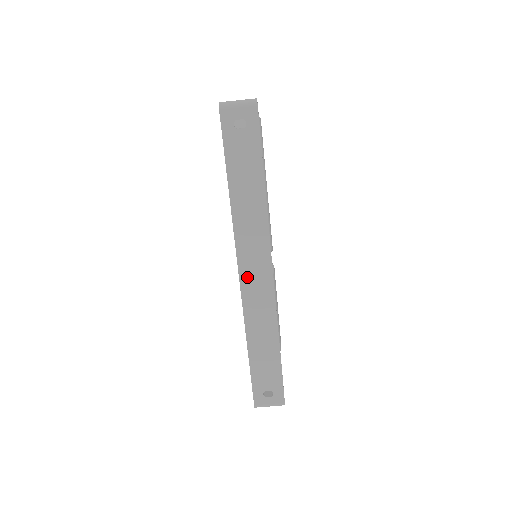
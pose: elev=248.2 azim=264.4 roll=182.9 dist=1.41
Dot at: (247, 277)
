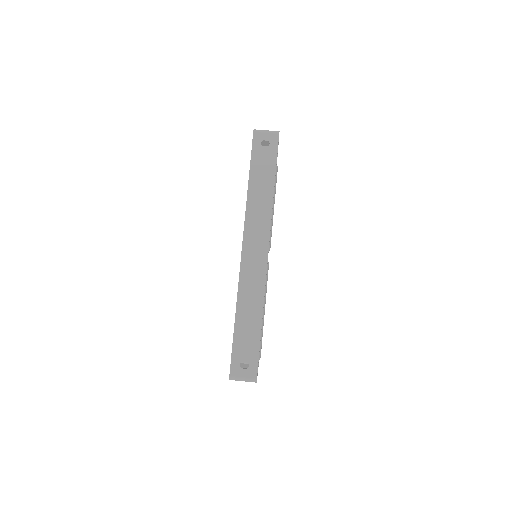
Dot at: (248, 253)
